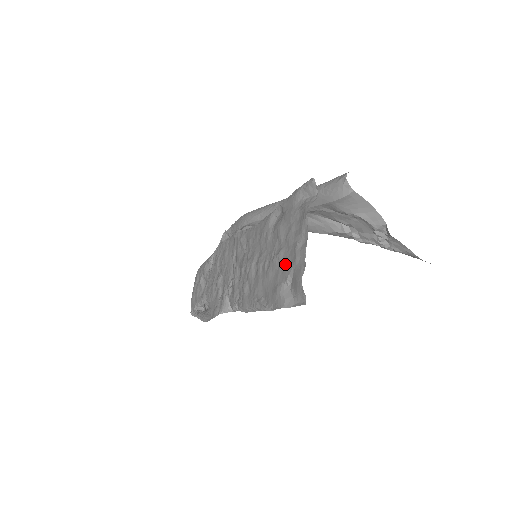
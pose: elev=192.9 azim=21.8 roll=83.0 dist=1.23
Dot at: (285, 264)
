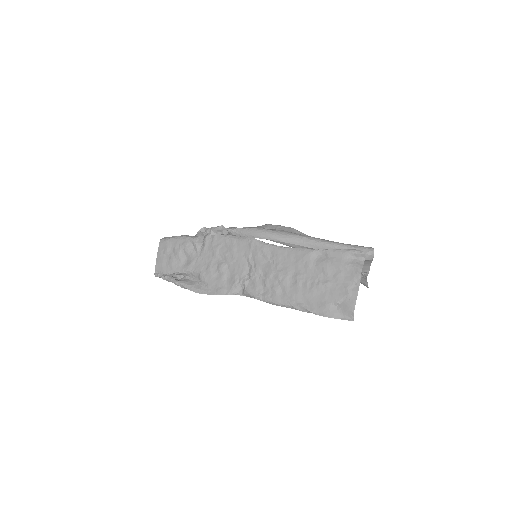
Dot at: (334, 292)
